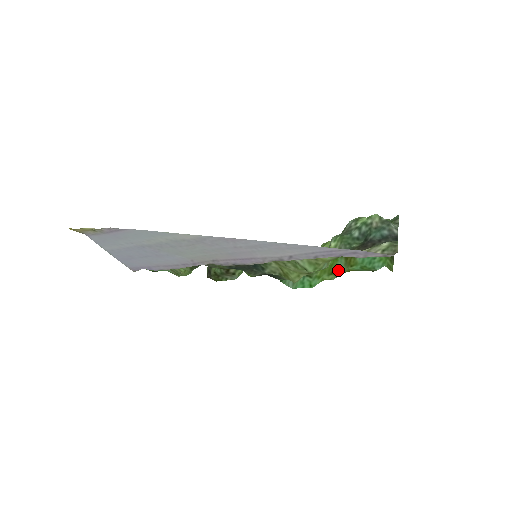
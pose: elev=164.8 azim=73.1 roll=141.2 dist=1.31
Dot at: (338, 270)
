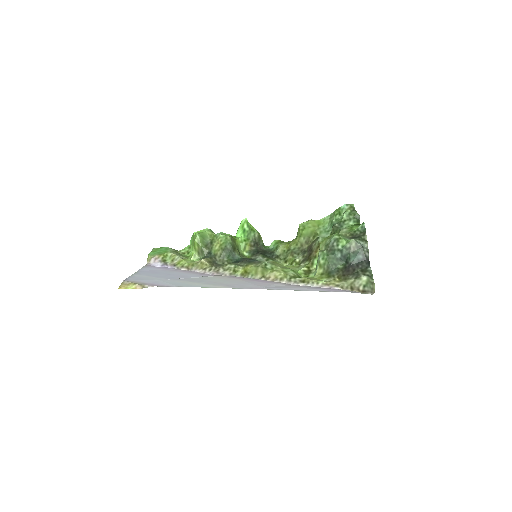
Dot at: occluded
